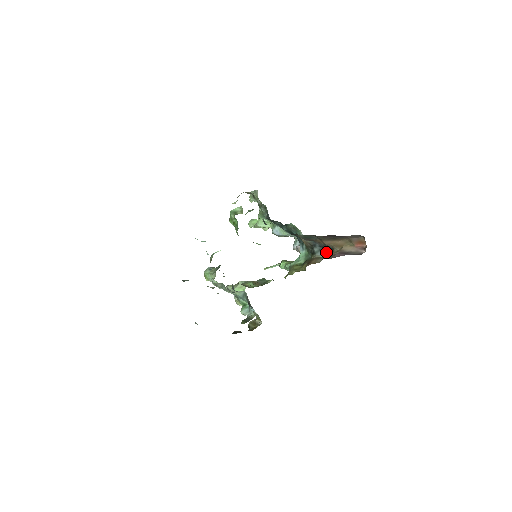
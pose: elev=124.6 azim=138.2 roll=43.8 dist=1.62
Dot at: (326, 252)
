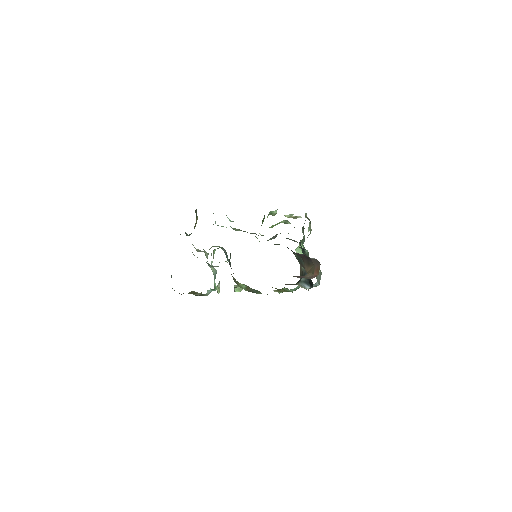
Dot at: (308, 286)
